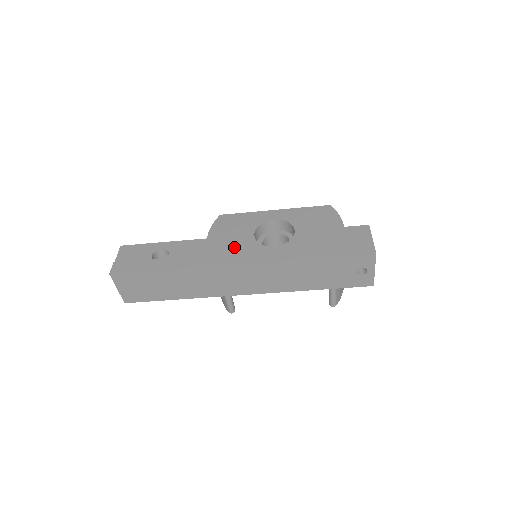
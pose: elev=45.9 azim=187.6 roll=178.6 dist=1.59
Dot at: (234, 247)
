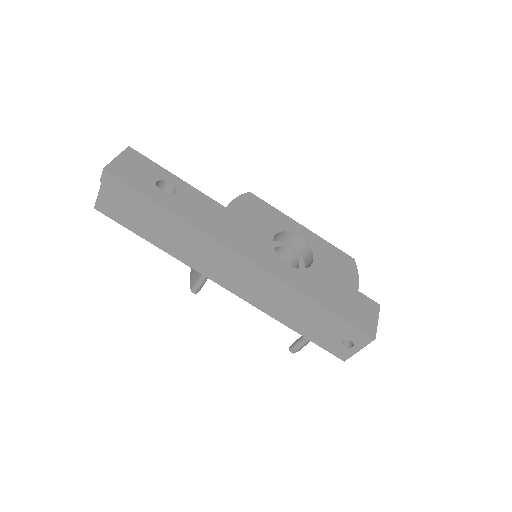
Dot at: (249, 236)
